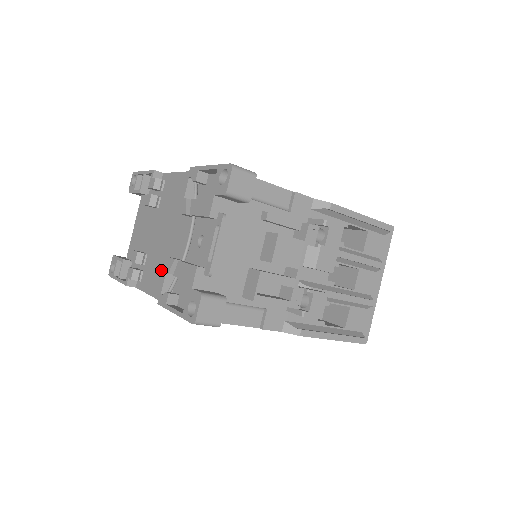
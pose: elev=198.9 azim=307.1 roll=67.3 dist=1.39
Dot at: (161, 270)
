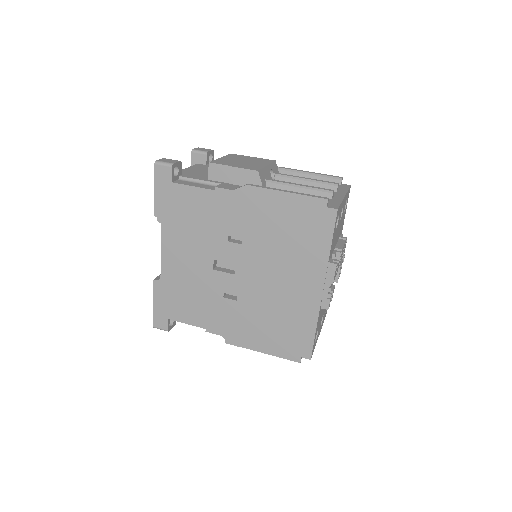
Dot at: occluded
